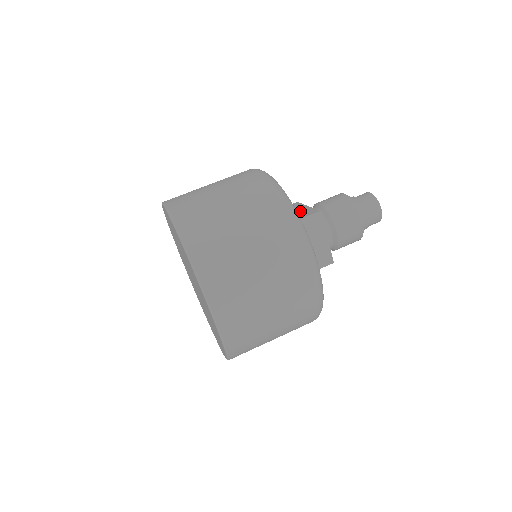
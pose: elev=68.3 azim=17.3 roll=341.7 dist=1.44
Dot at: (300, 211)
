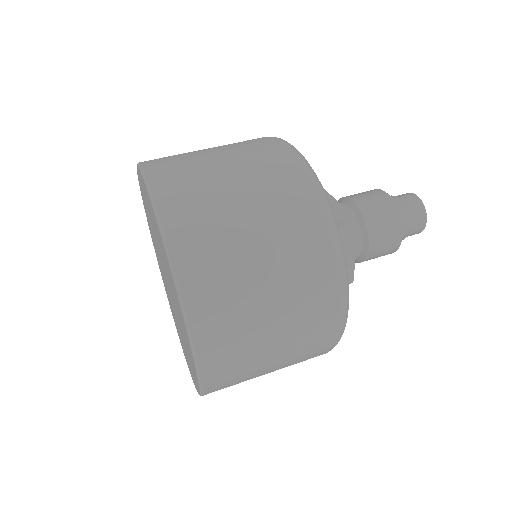
Dot at: occluded
